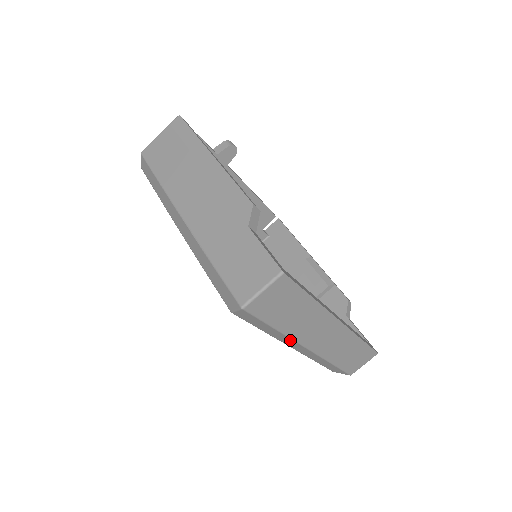
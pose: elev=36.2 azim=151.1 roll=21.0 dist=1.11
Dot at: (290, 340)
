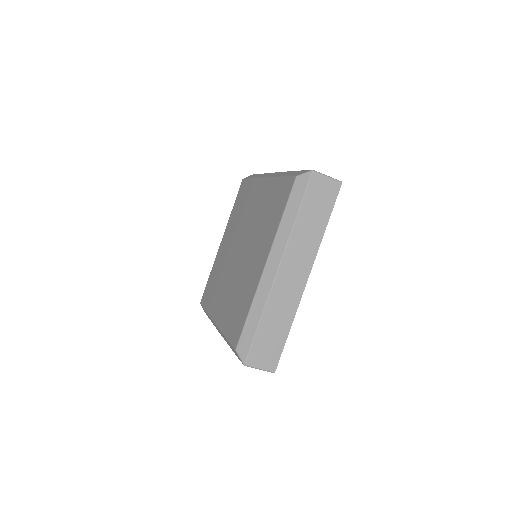
Dot at: (285, 241)
